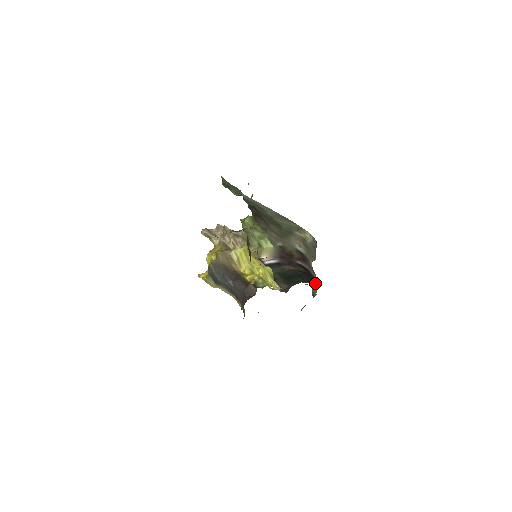
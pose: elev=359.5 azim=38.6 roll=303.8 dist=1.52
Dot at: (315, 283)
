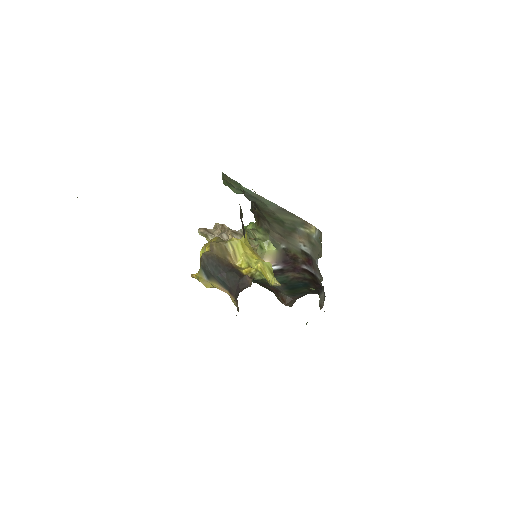
Dot at: (322, 292)
